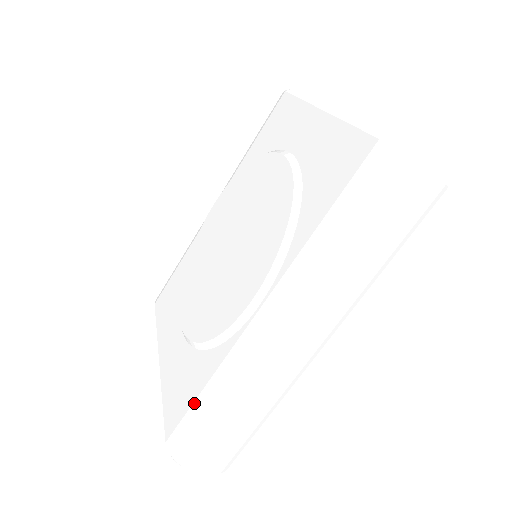
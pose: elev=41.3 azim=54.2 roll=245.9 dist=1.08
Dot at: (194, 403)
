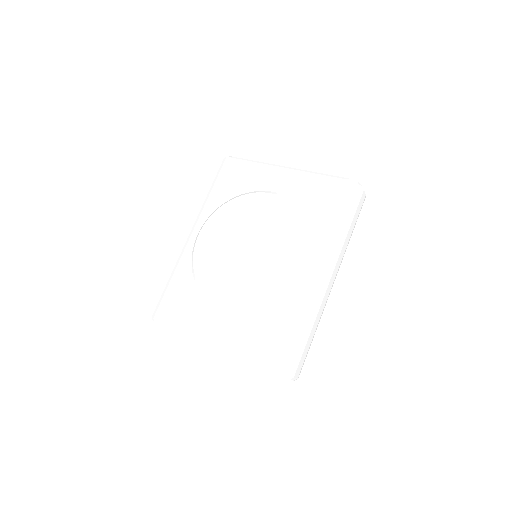
Dot at: (288, 336)
